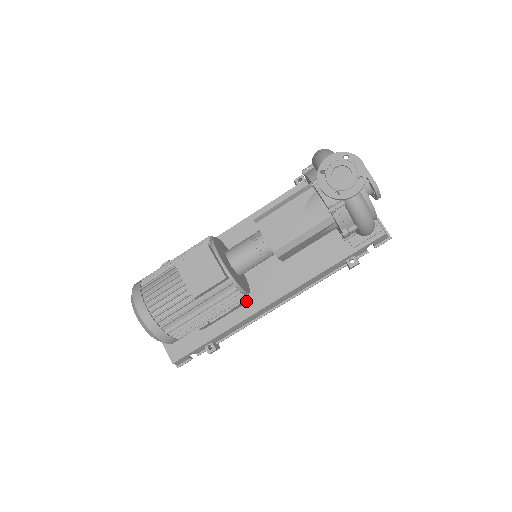
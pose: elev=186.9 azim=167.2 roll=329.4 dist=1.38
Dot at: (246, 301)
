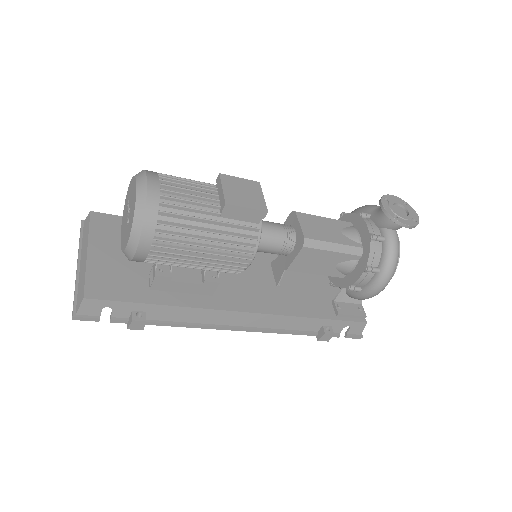
Dot at: (214, 294)
